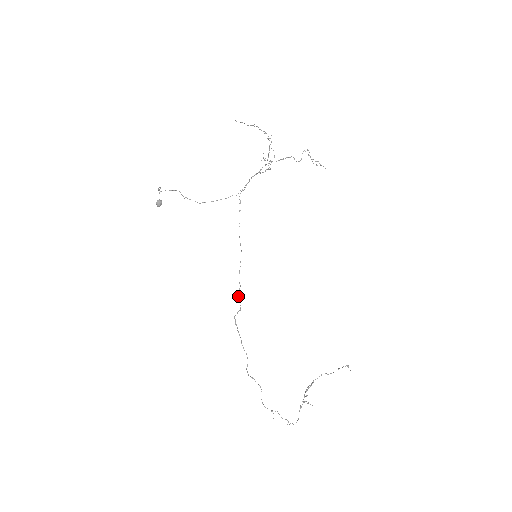
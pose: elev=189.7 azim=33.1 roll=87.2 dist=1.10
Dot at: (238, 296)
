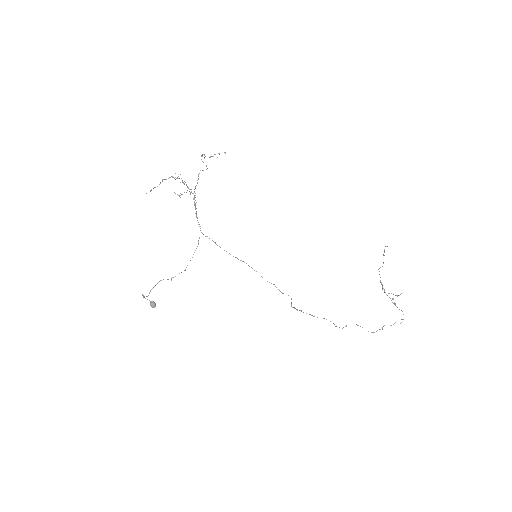
Dot at: occluded
